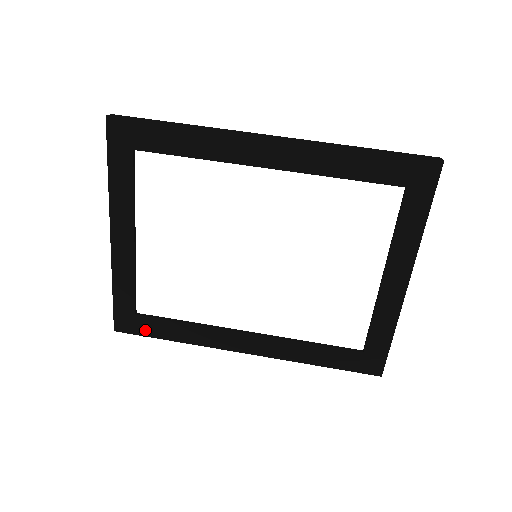
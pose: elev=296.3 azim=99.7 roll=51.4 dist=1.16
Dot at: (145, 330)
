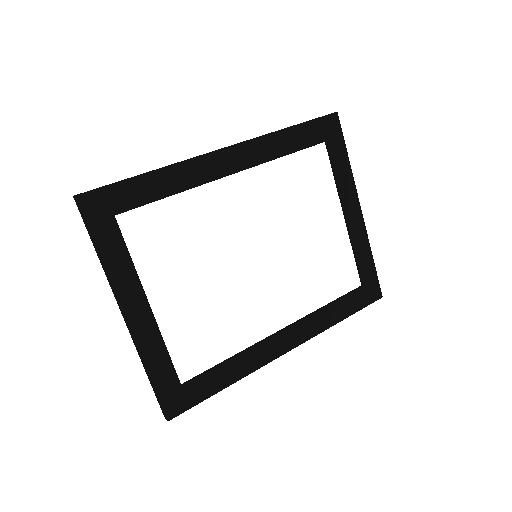
Dot at: (197, 396)
